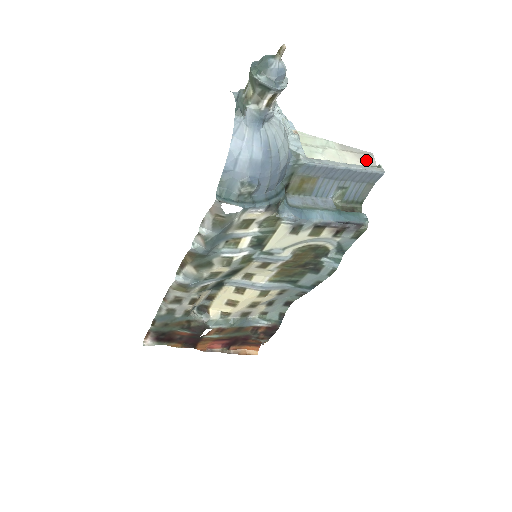
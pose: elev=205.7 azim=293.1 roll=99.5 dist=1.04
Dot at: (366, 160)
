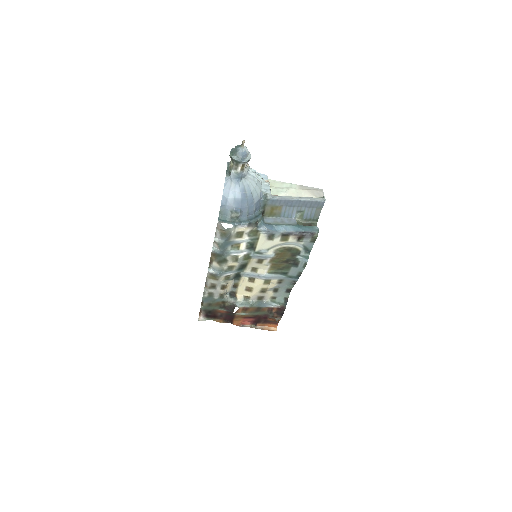
Dot at: (316, 194)
